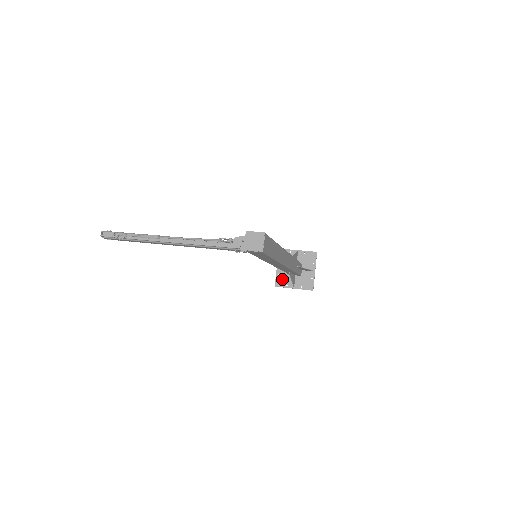
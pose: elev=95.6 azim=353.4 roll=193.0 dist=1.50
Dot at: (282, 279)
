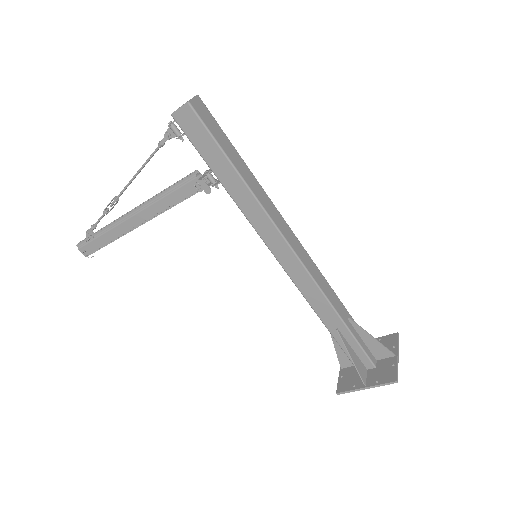
Dot at: (347, 380)
